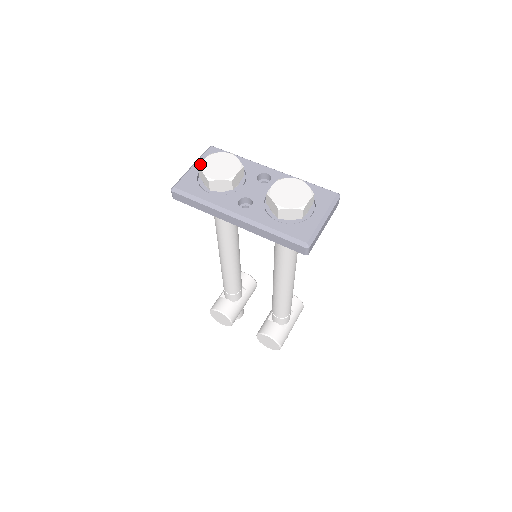
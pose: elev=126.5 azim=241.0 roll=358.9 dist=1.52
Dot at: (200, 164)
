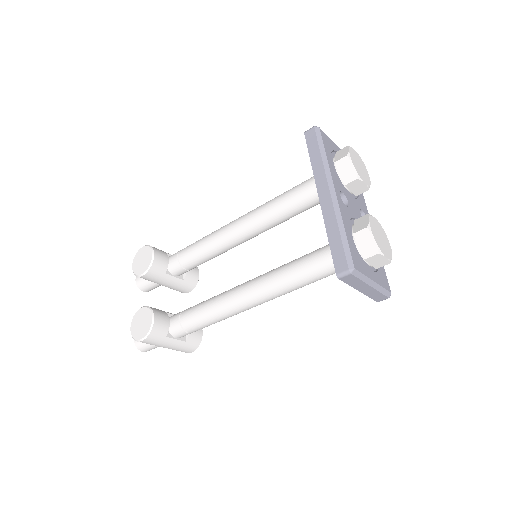
Dot at: occluded
